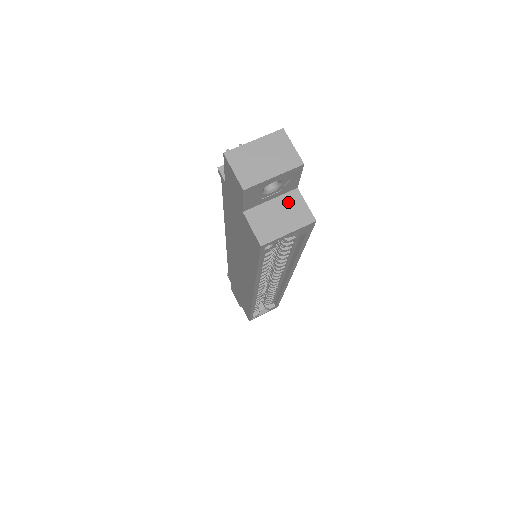
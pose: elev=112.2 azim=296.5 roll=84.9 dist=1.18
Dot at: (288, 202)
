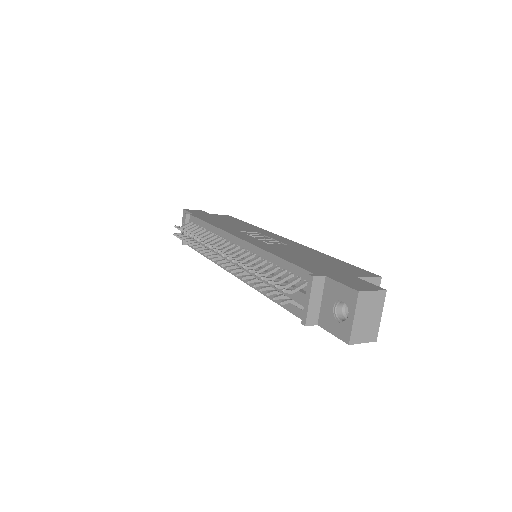
Dot at: occluded
